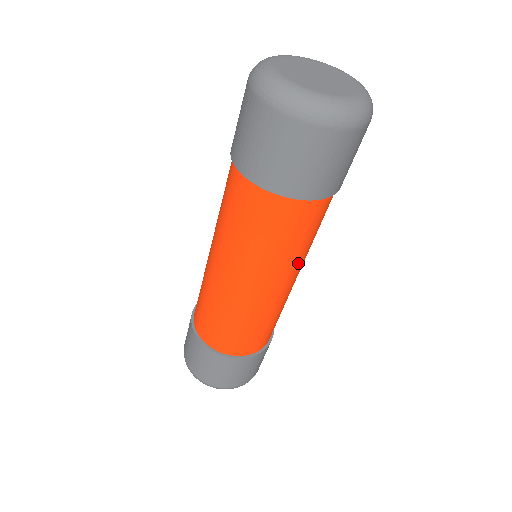
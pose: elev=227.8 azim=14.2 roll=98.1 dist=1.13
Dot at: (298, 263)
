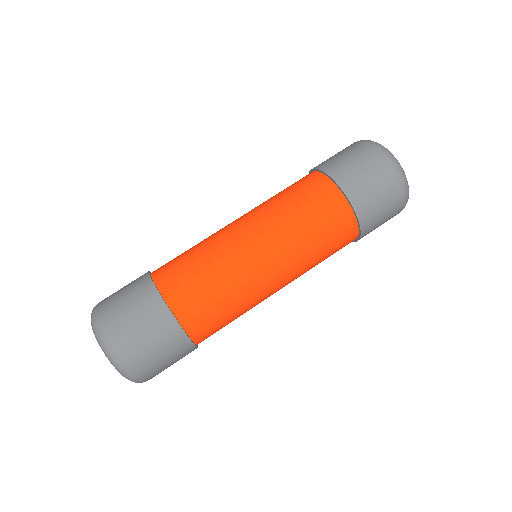
Dot at: (280, 230)
